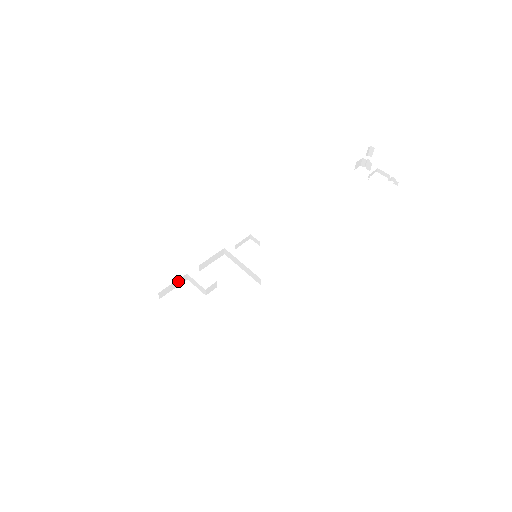
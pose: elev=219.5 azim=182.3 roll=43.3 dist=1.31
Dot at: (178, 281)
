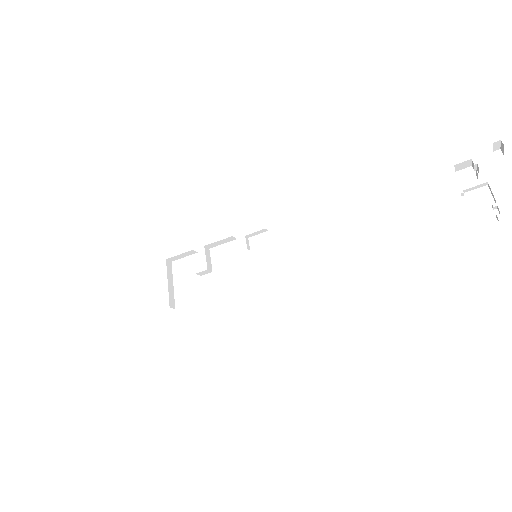
Dot at: (186, 253)
